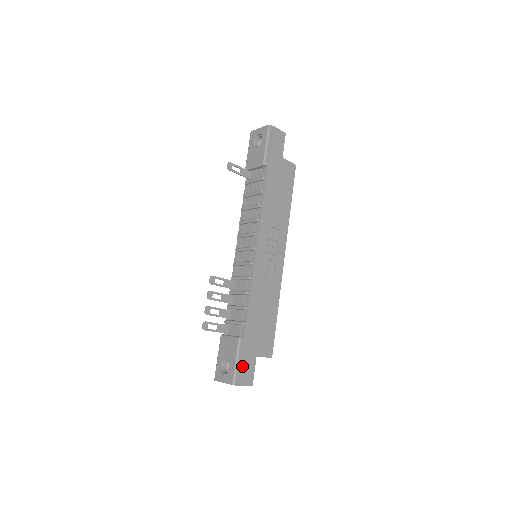
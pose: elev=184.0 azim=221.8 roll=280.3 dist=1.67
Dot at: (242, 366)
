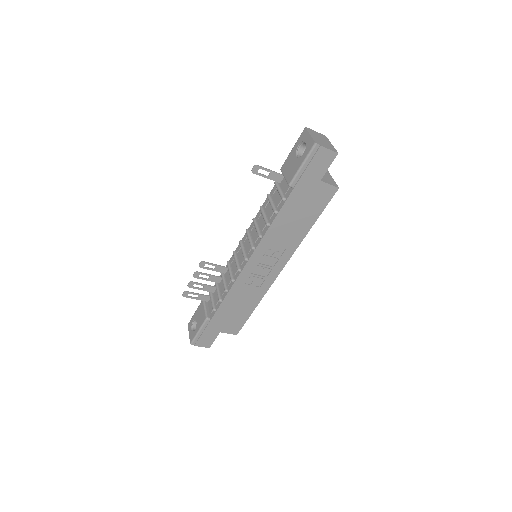
Dot at: (203, 336)
